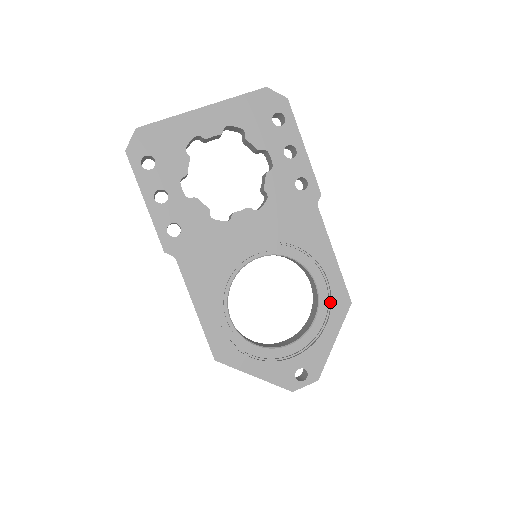
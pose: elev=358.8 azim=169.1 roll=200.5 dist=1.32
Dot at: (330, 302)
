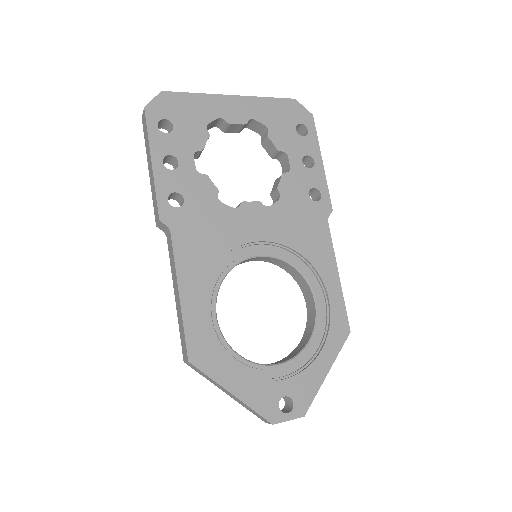
Dot at: (328, 326)
